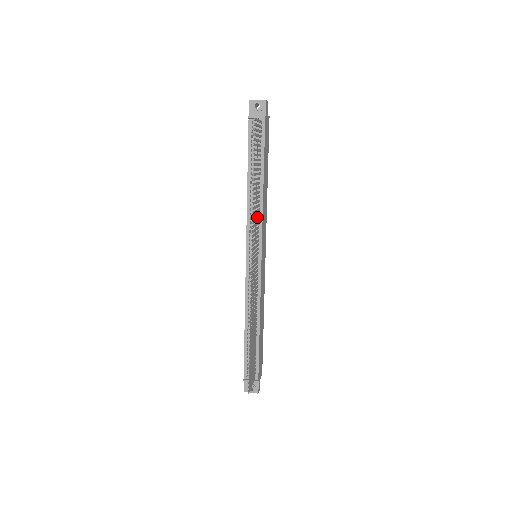
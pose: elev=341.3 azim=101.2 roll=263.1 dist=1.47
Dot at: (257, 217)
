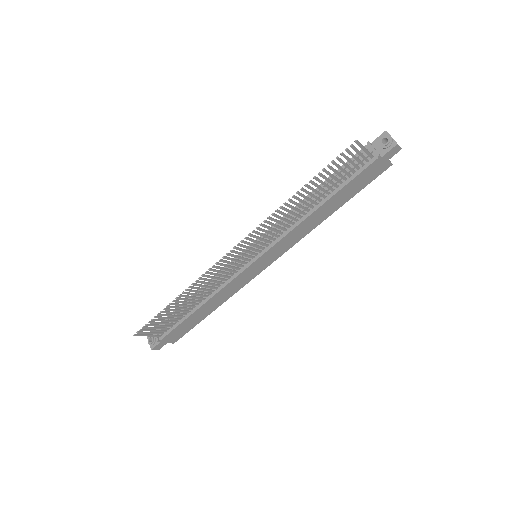
Dot at: (286, 227)
